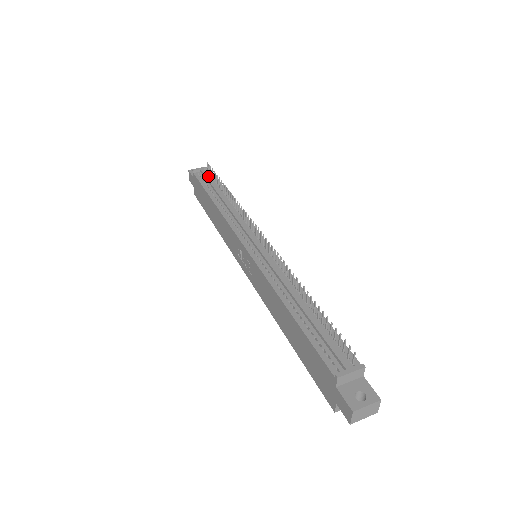
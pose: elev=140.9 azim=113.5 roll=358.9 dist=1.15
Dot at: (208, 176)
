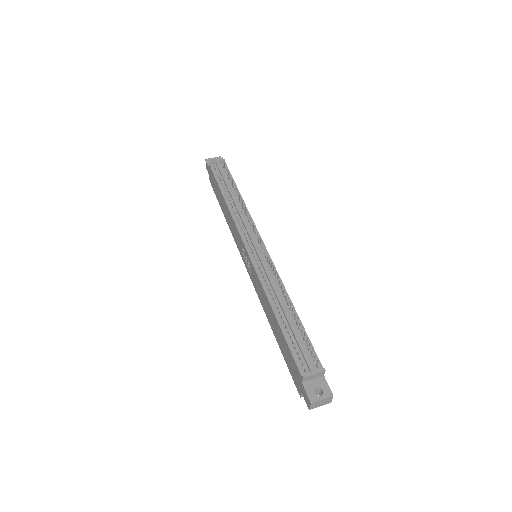
Dot at: (222, 170)
